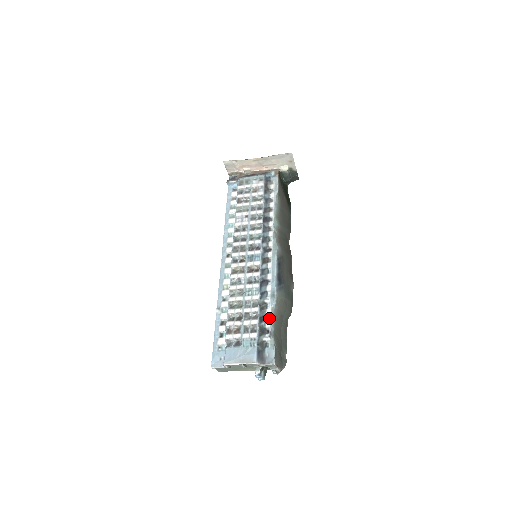
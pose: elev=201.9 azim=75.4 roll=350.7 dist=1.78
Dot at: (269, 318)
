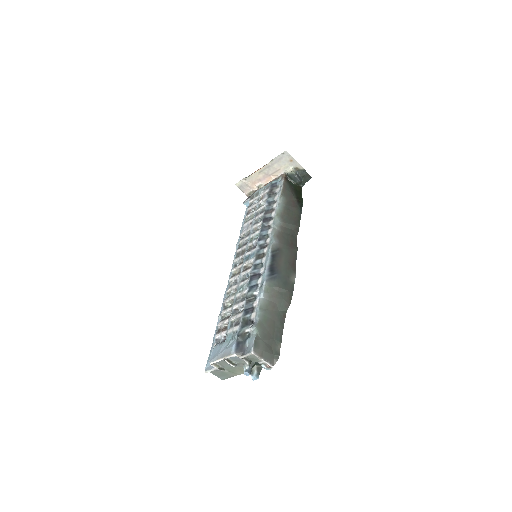
Dot at: (255, 309)
